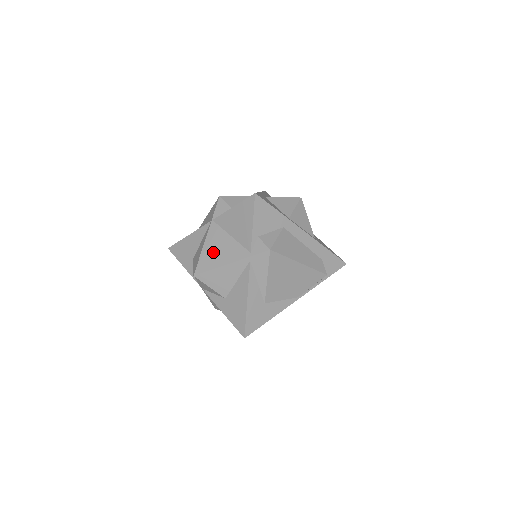
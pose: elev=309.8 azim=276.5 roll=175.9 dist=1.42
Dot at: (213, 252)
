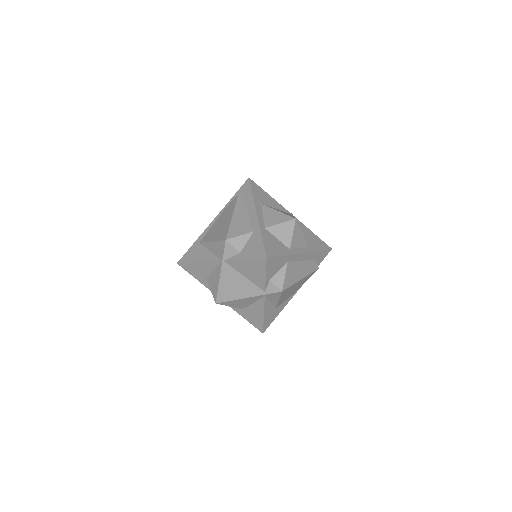
Dot at: (230, 287)
